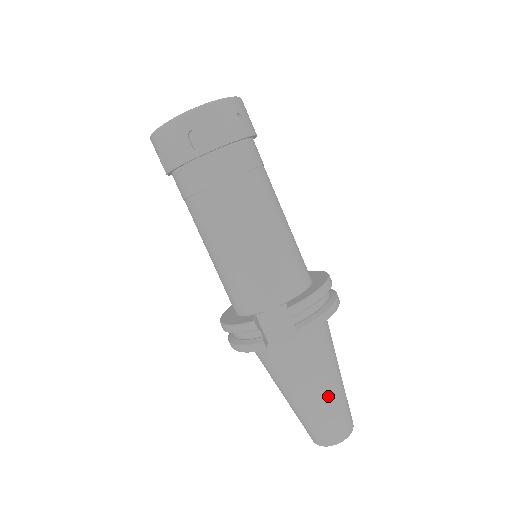
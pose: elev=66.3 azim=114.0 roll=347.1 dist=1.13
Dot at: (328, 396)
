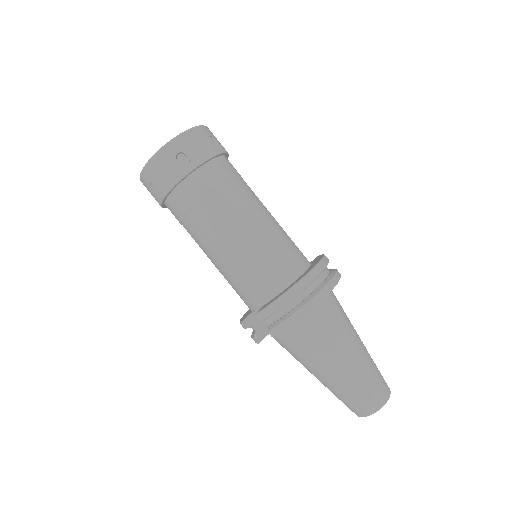
Dot at: (336, 378)
